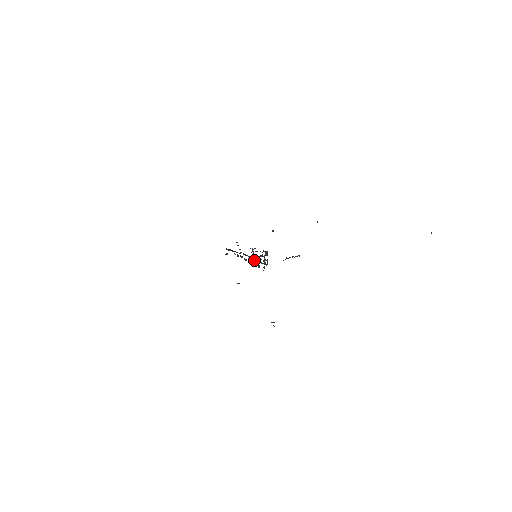
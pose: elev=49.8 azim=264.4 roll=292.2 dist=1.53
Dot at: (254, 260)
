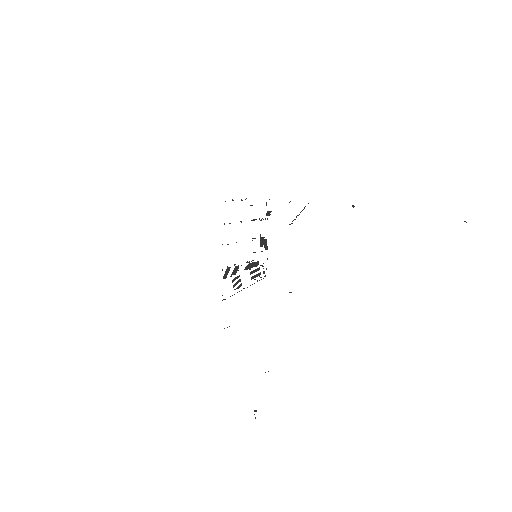
Dot at: (253, 276)
